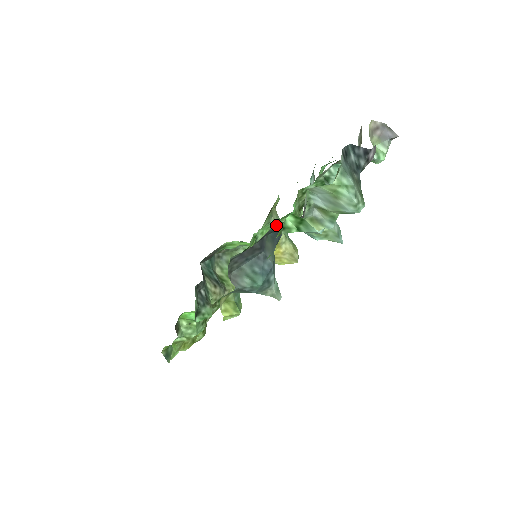
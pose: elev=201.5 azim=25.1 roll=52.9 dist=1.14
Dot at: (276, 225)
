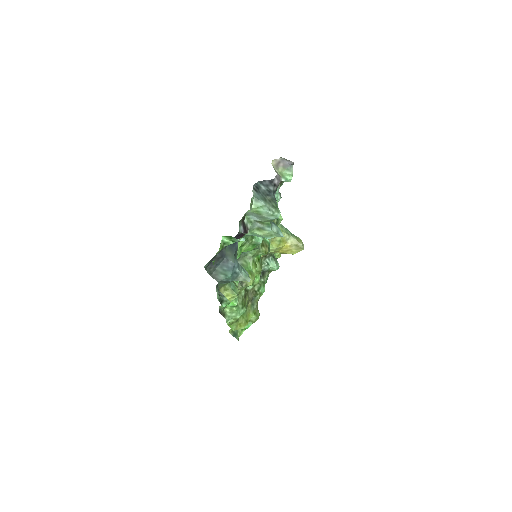
Dot at: (243, 237)
